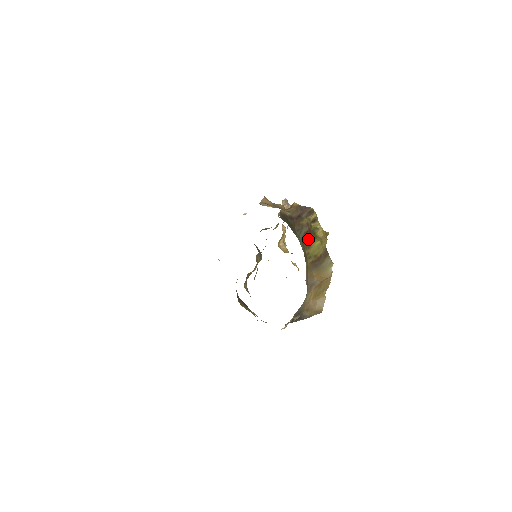
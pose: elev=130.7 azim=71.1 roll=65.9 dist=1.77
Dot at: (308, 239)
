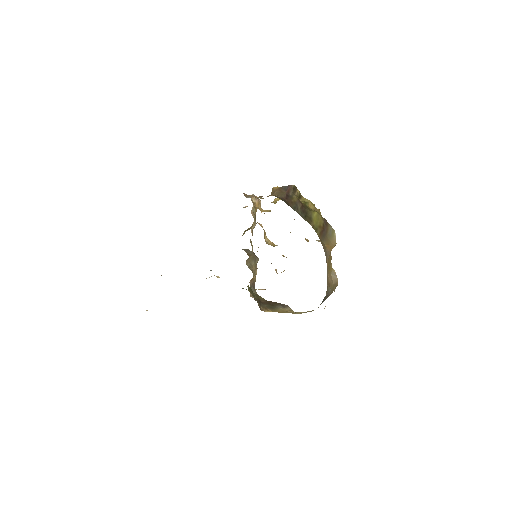
Dot at: (306, 213)
